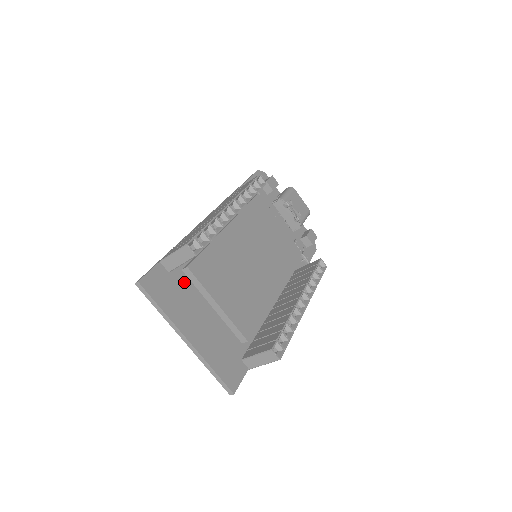
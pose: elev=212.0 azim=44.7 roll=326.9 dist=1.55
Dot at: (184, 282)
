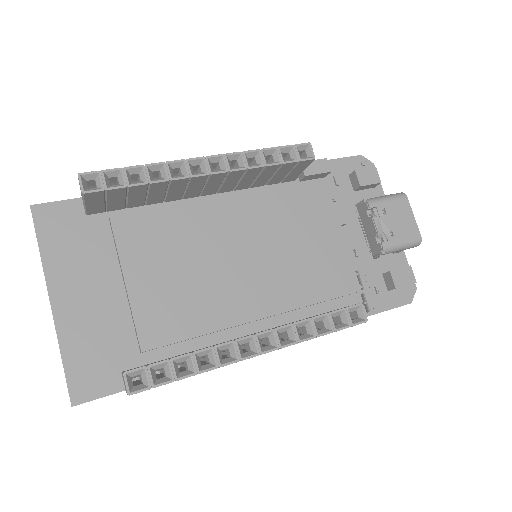
Dot at: (102, 235)
